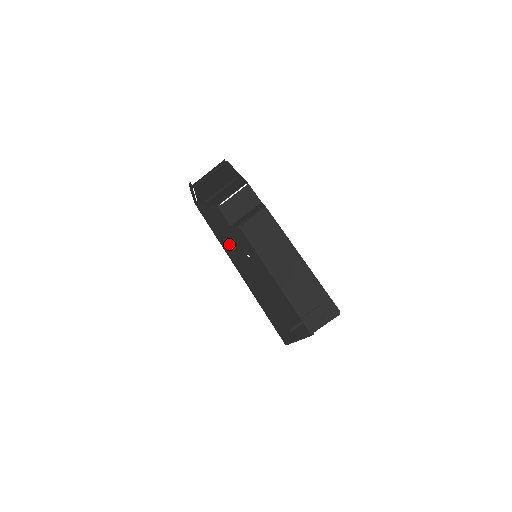
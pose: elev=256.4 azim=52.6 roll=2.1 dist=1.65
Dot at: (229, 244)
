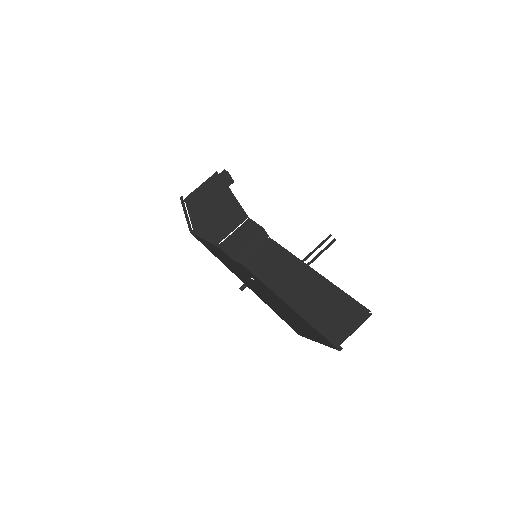
Dot at: (228, 263)
